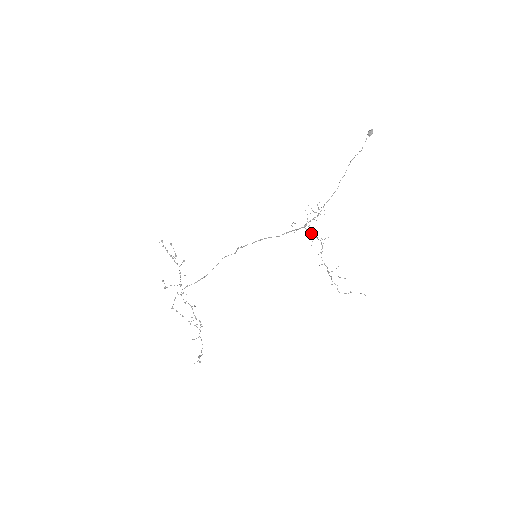
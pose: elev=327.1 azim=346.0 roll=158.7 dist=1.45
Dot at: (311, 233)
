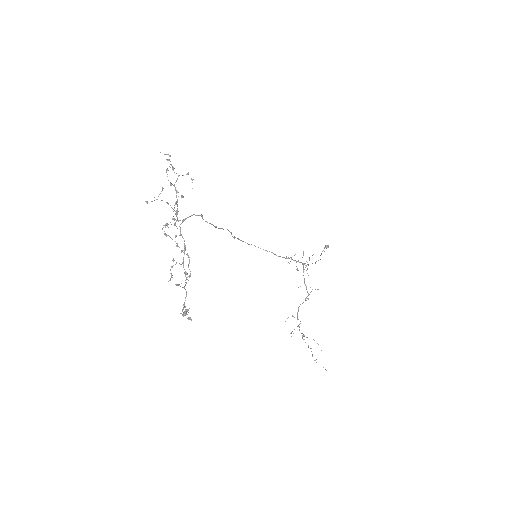
Dot at: occluded
